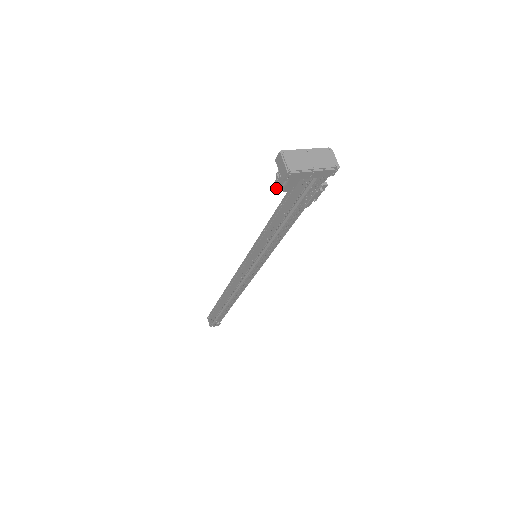
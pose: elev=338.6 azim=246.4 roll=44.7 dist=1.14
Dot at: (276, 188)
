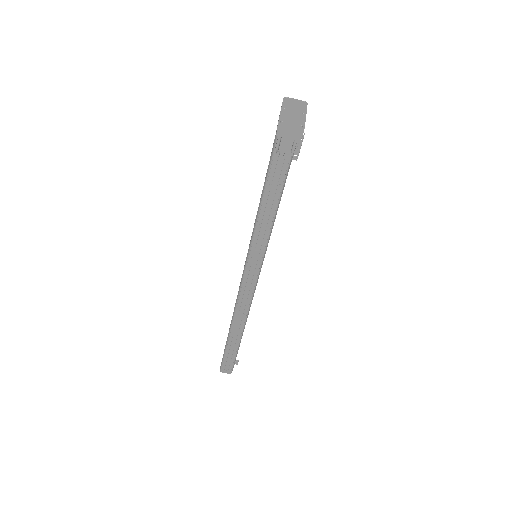
Dot at: (289, 158)
